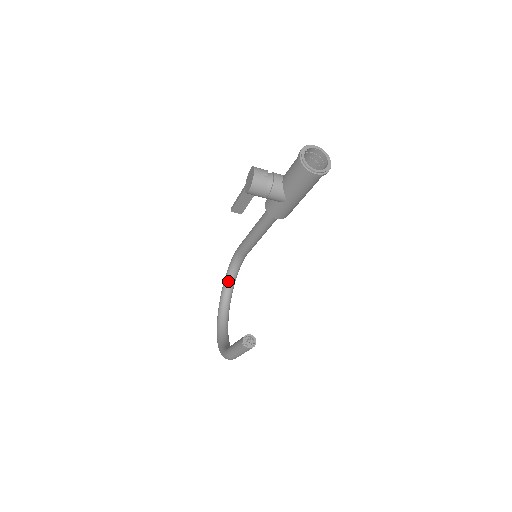
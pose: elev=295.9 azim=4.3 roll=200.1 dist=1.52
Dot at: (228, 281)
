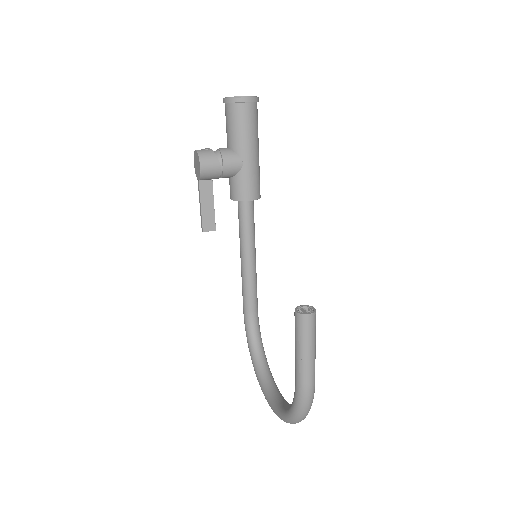
Dot at: (257, 361)
